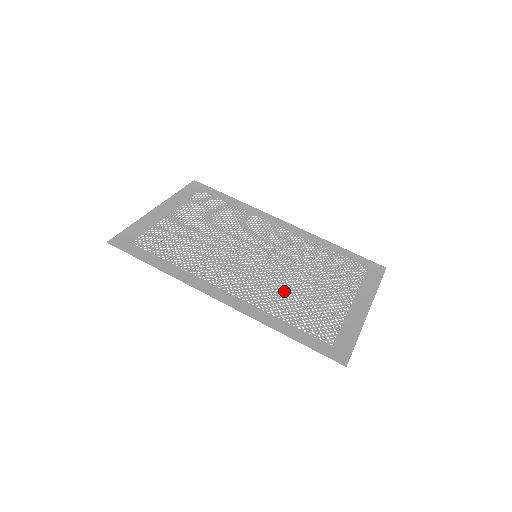
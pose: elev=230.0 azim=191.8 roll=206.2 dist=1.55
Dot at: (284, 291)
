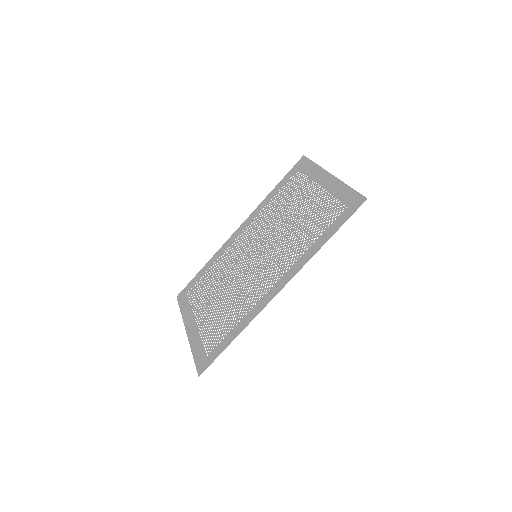
Dot at: (292, 238)
